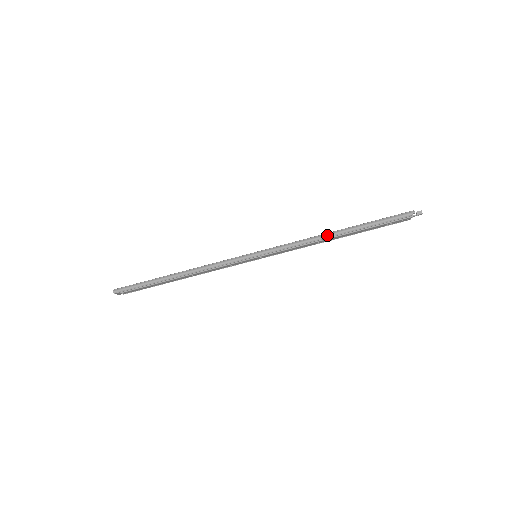
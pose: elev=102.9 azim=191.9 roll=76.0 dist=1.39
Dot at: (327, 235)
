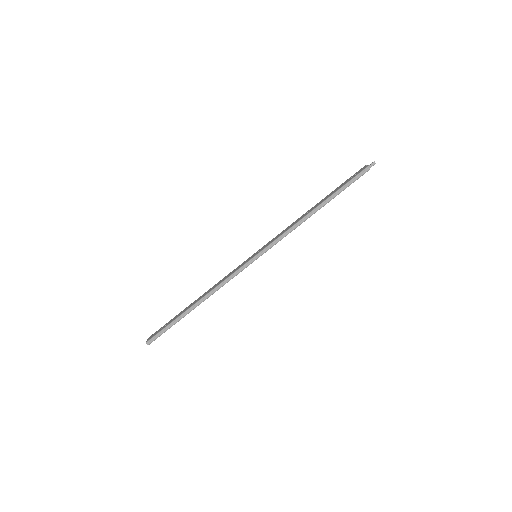
Dot at: (310, 215)
